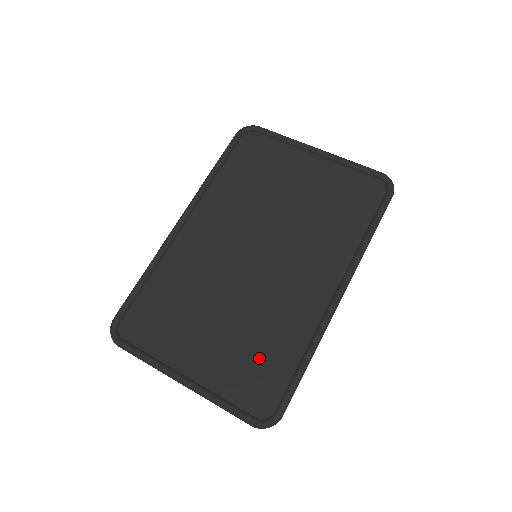
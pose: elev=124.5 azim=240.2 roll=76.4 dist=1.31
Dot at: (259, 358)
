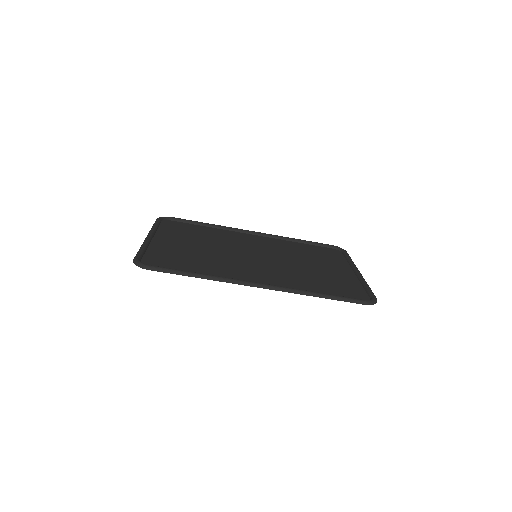
Dot at: (185, 260)
